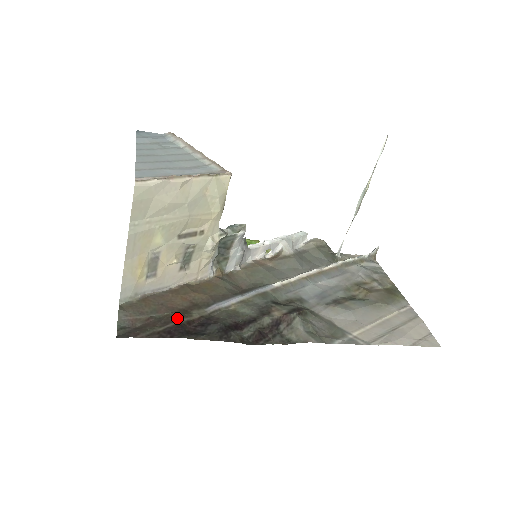
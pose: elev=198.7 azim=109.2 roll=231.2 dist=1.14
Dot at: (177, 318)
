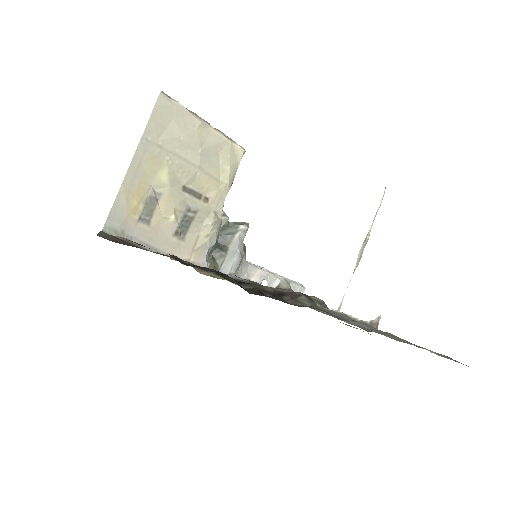
Dot at: occluded
